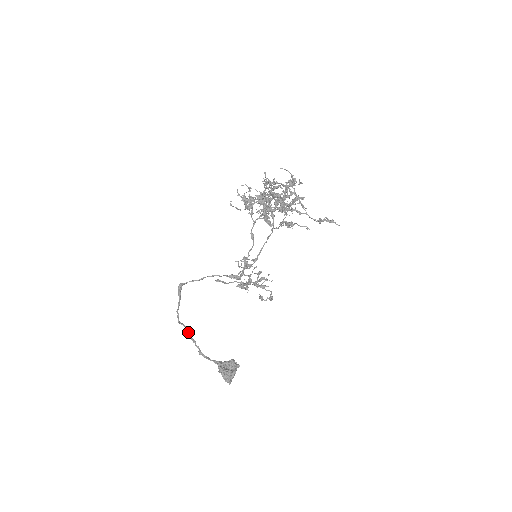
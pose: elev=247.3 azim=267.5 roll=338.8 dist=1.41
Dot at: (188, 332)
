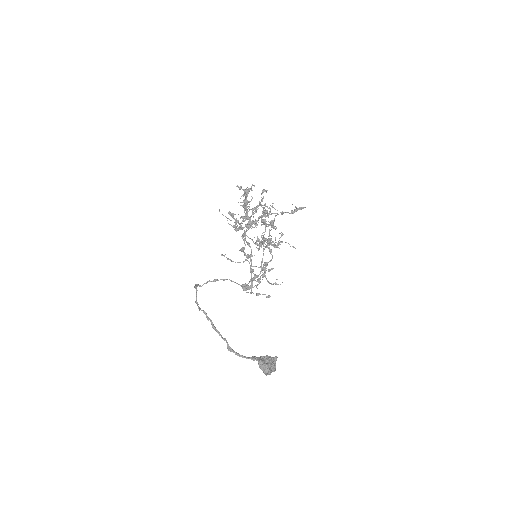
Dot at: (210, 321)
